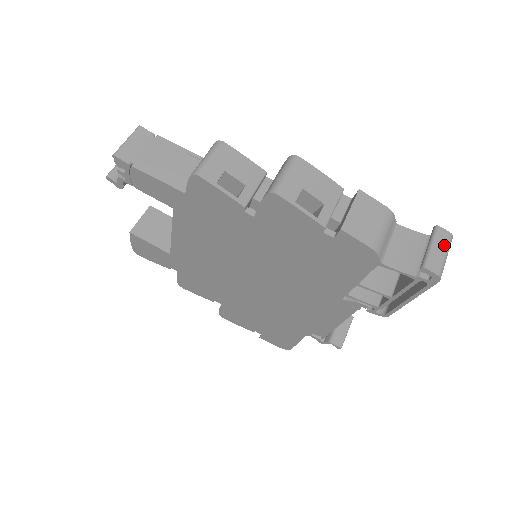
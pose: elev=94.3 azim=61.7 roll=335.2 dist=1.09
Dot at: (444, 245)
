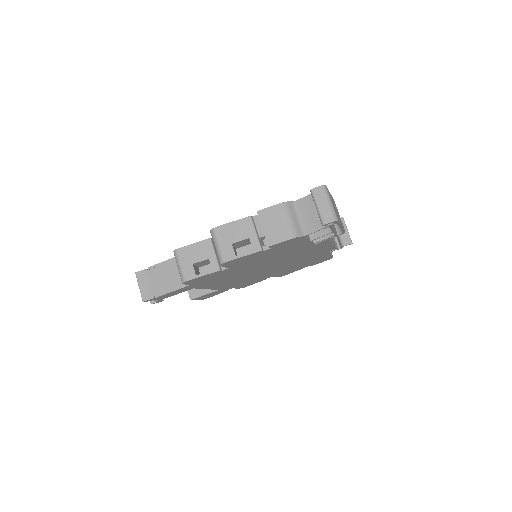
Dot at: (323, 198)
